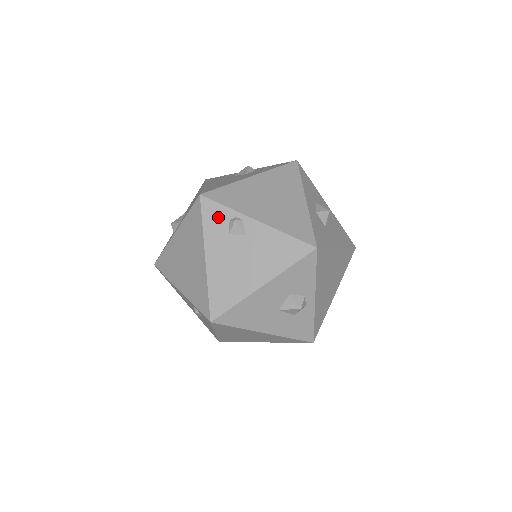
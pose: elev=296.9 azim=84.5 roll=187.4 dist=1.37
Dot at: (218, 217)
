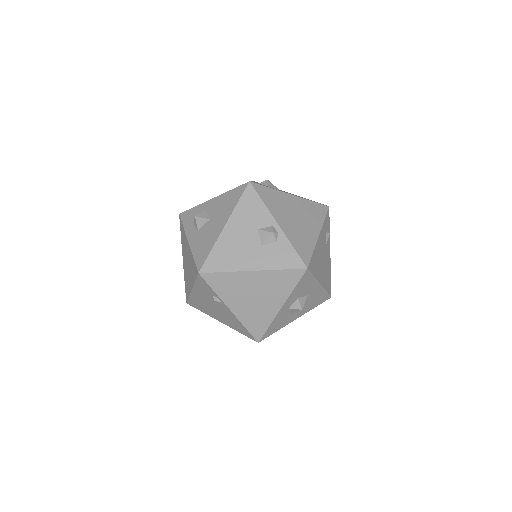
Dot at: (206, 288)
